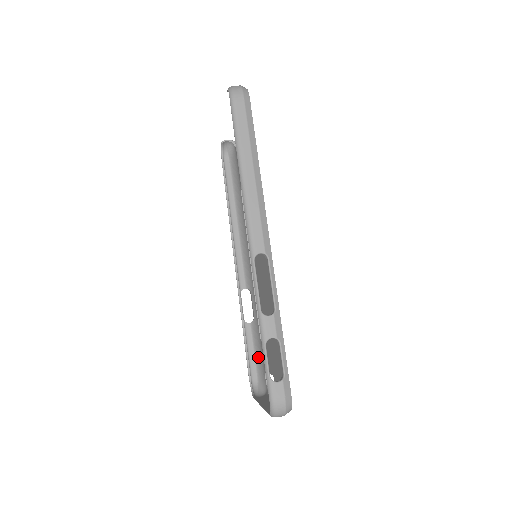
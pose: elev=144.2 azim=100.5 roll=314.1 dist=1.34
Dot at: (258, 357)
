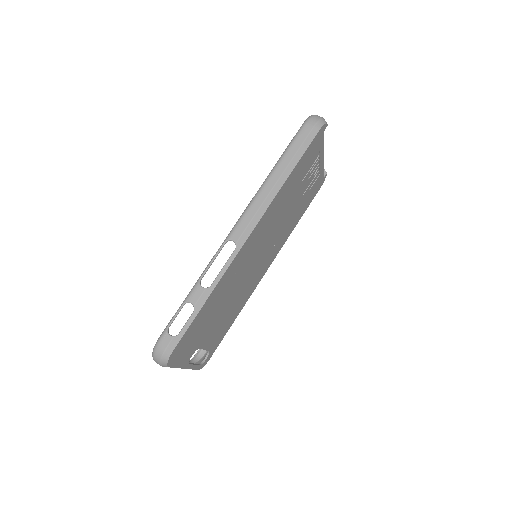
Dot at: occluded
